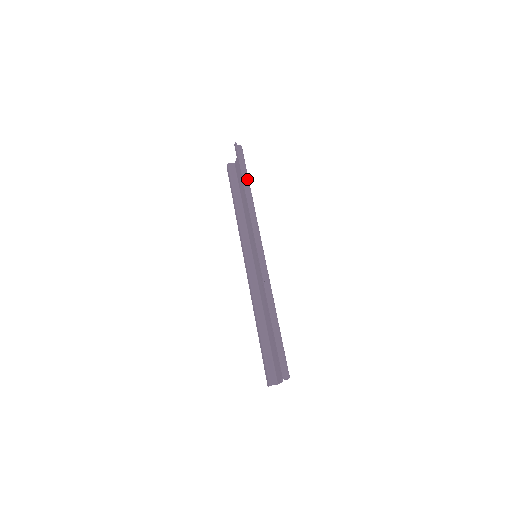
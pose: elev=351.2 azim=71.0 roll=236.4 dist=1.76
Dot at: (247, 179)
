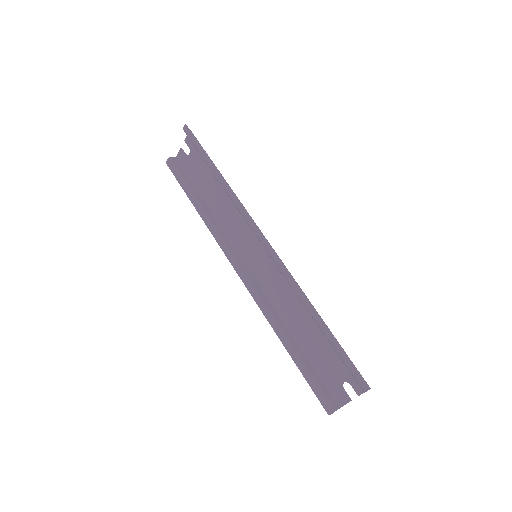
Dot at: occluded
